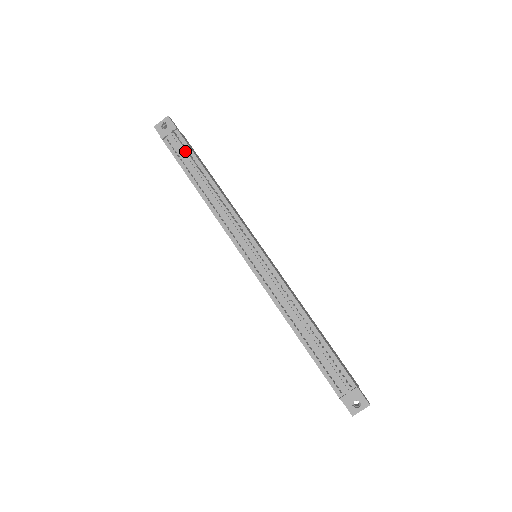
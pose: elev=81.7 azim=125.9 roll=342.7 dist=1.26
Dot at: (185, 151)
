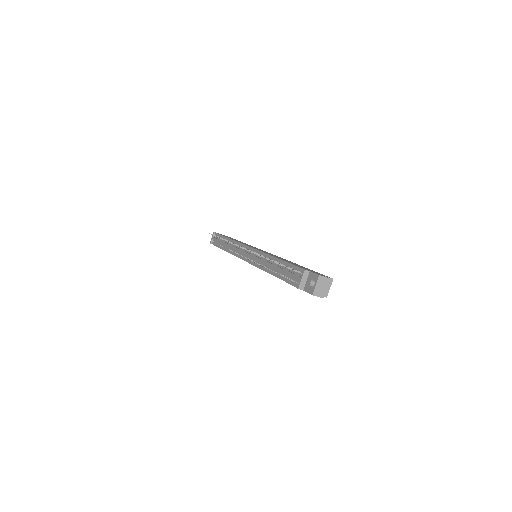
Dot at: (219, 238)
